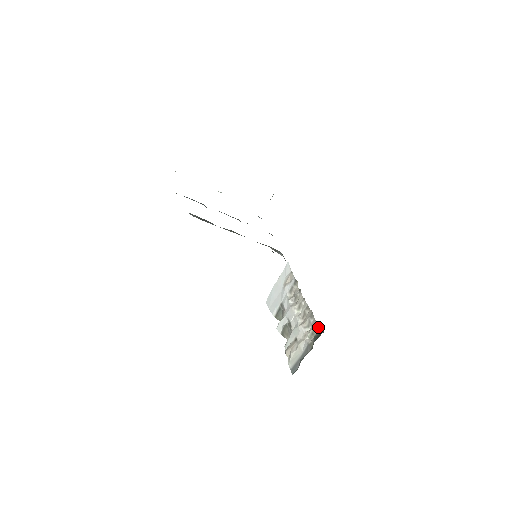
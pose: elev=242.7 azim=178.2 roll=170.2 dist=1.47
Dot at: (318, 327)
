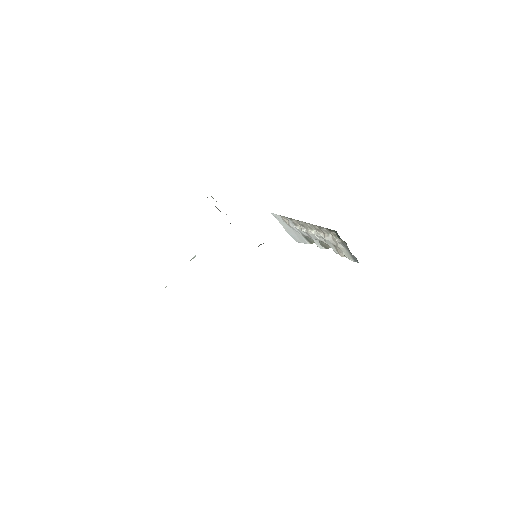
Dot at: (332, 231)
